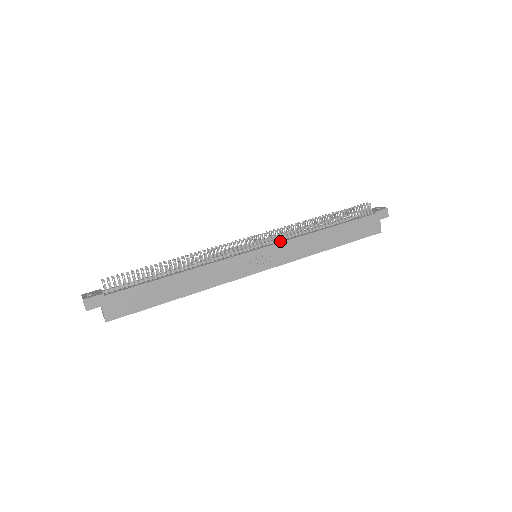
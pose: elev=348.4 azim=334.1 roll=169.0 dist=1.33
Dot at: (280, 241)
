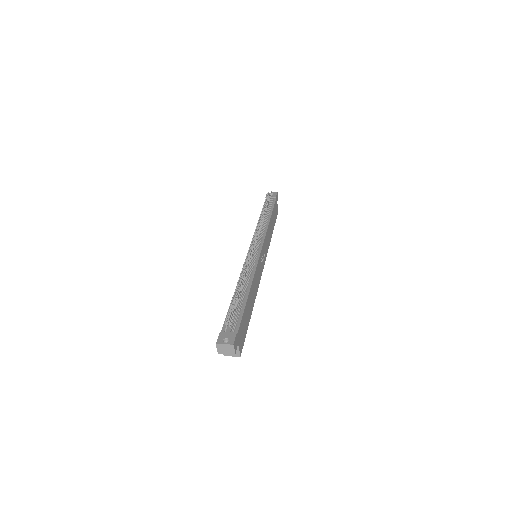
Dot at: (262, 238)
